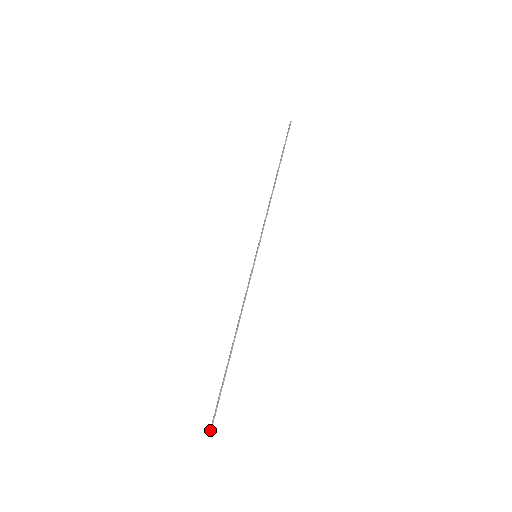
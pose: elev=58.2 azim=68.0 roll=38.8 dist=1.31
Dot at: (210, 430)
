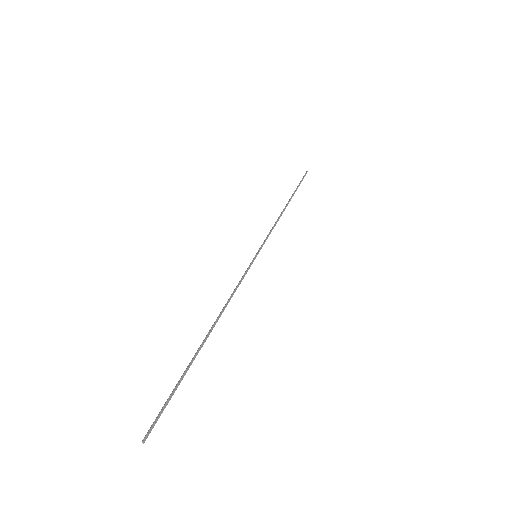
Dot at: (145, 437)
